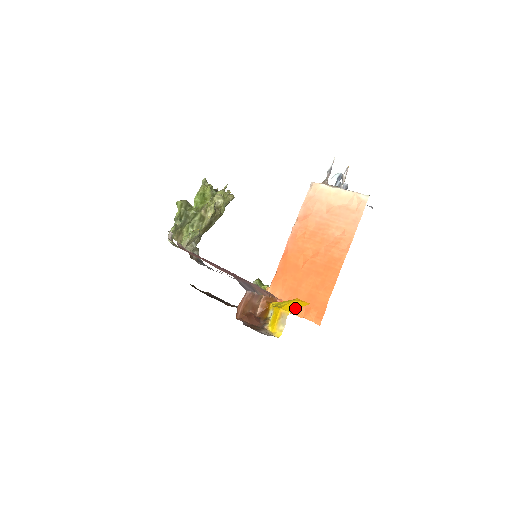
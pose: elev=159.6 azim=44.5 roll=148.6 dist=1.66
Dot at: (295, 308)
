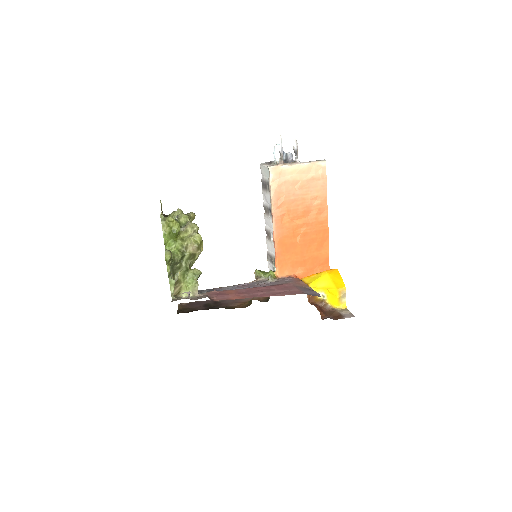
Dot at: (341, 281)
